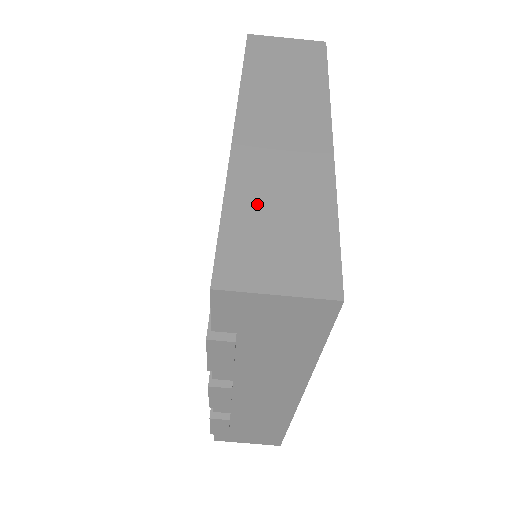
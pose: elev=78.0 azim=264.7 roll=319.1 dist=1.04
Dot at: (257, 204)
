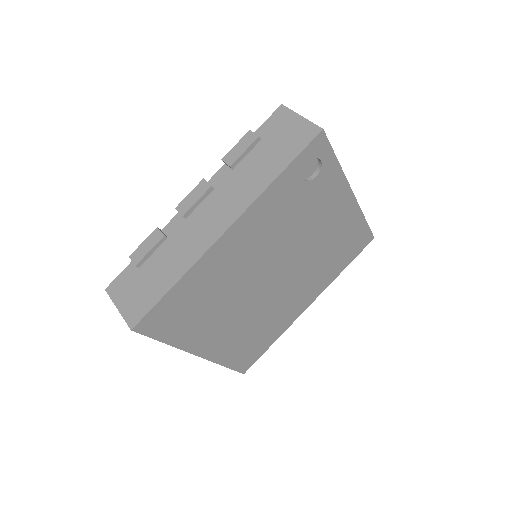
Dot at: occluded
